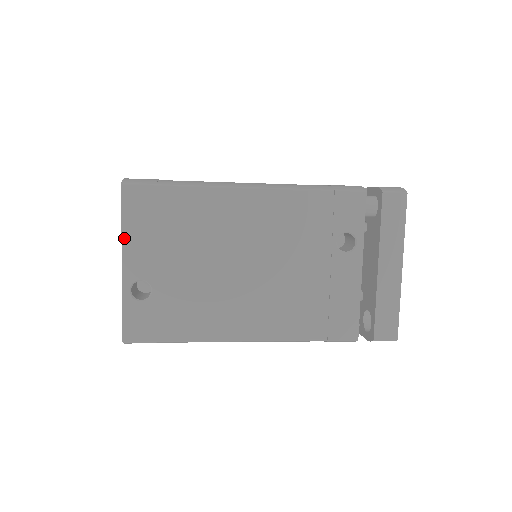
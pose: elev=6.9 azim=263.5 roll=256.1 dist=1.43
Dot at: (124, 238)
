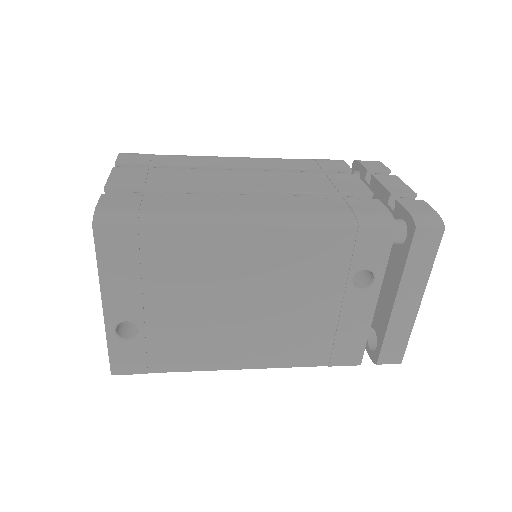
Dot at: (102, 282)
